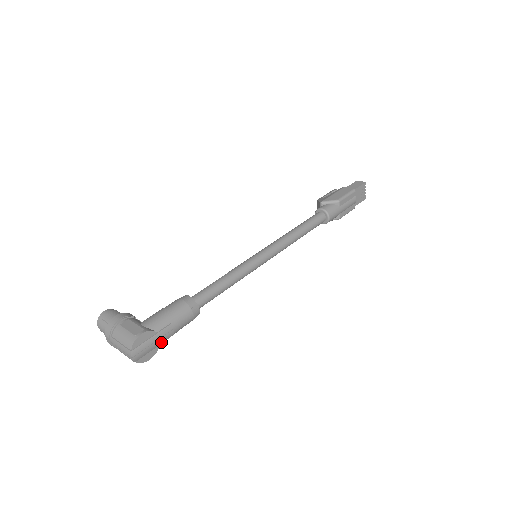
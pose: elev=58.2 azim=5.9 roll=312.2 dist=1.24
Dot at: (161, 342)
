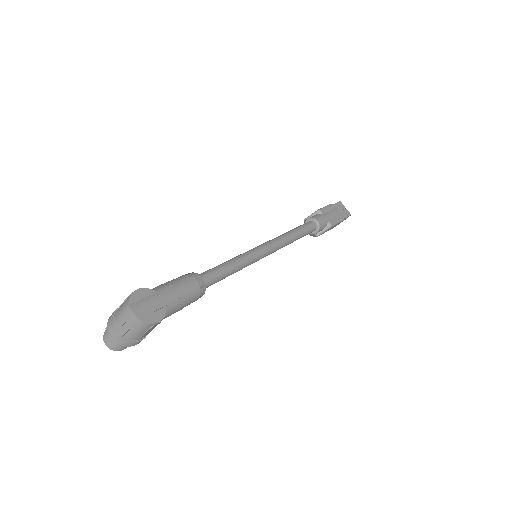
Dot at: (166, 303)
